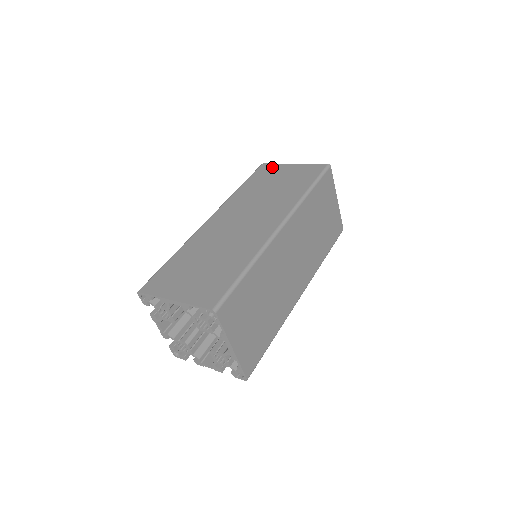
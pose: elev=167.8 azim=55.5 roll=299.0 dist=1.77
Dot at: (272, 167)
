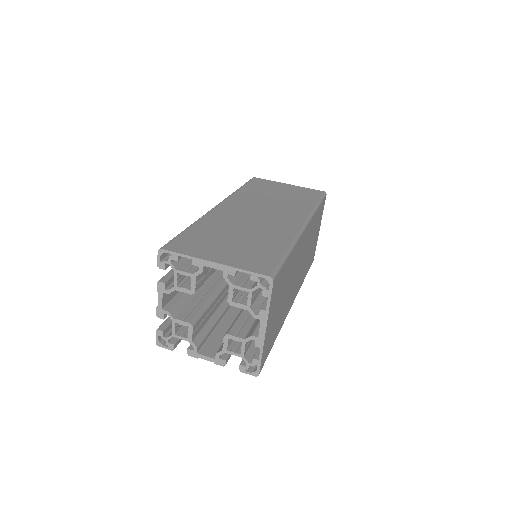
Dot at: (267, 182)
